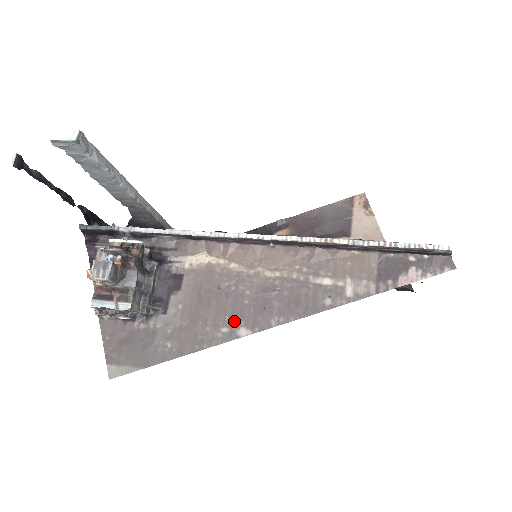
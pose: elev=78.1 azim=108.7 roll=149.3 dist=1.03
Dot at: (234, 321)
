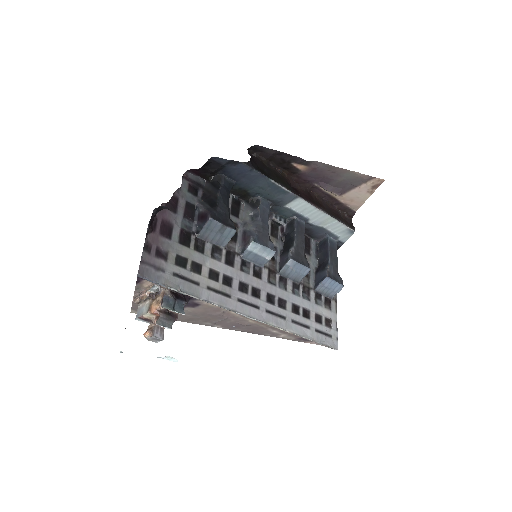
Dot at: (216, 324)
